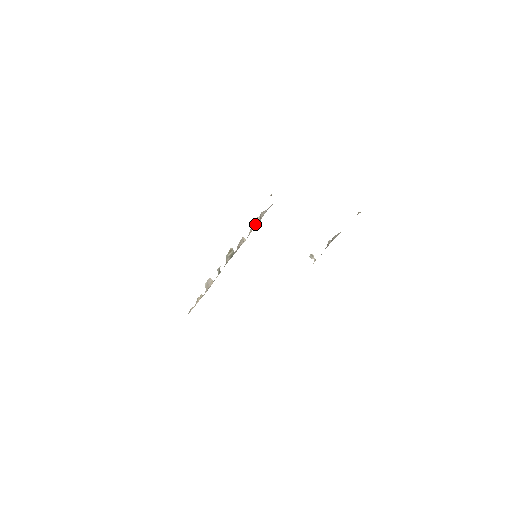
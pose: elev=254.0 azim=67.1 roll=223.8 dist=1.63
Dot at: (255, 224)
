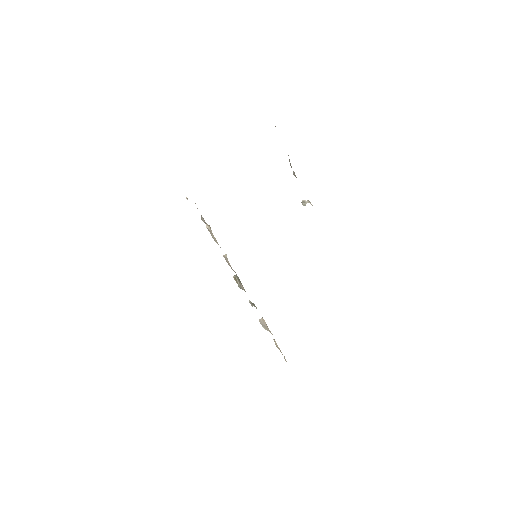
Dot at: (211, 234)
